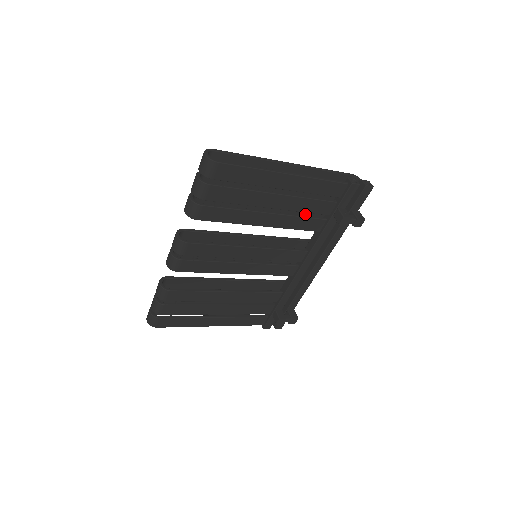
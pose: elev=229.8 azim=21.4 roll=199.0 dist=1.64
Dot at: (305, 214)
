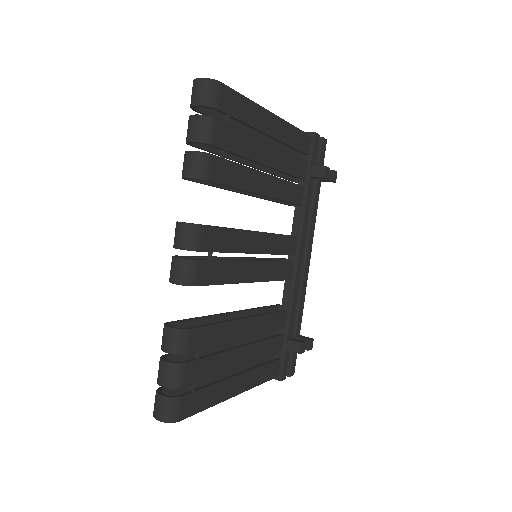
Dot at: occluded
